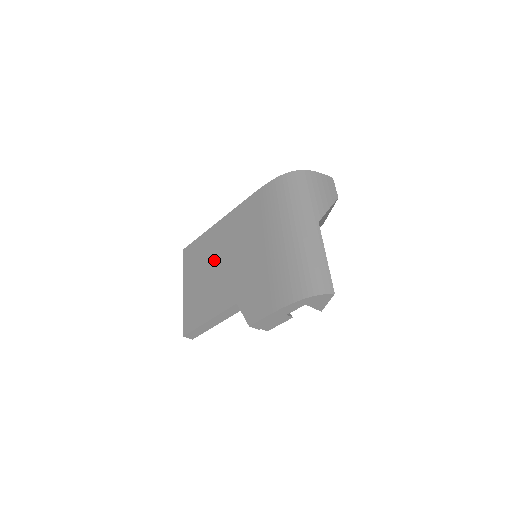
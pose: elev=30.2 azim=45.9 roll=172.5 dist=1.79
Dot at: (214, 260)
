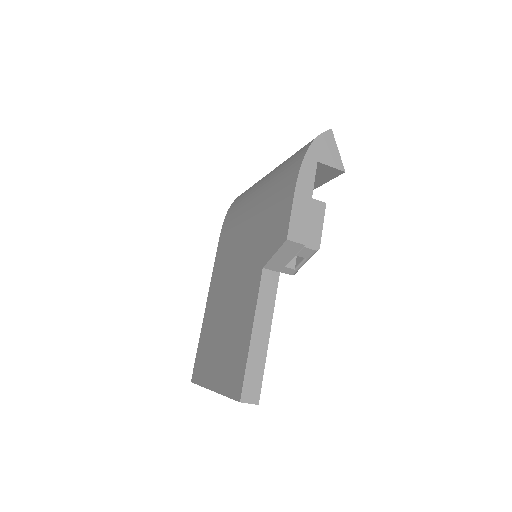
Dot at: (221, 315)
